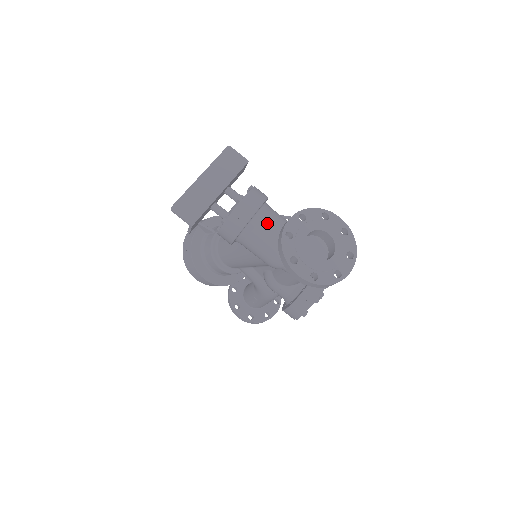
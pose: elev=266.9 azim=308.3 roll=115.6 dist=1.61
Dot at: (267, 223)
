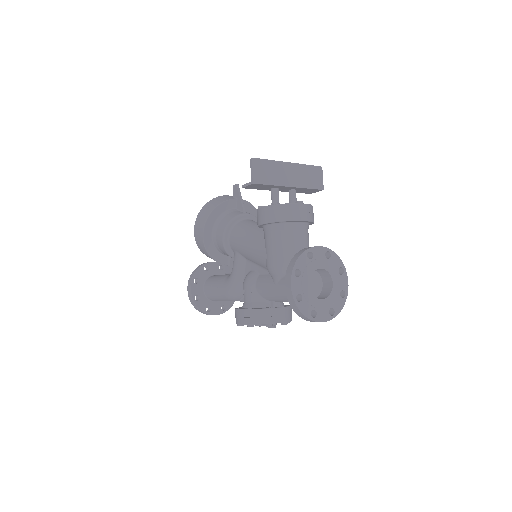
Dot at: (299, 236)
